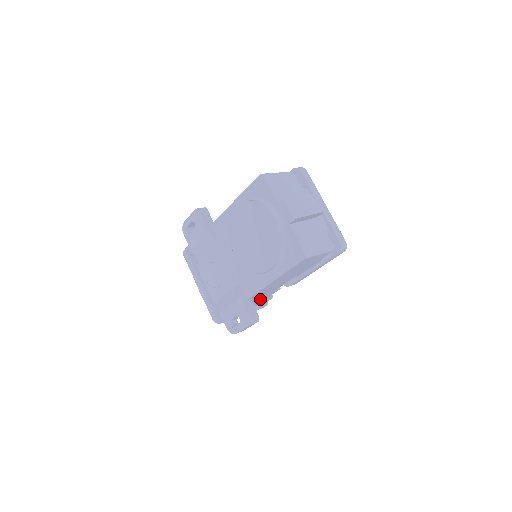
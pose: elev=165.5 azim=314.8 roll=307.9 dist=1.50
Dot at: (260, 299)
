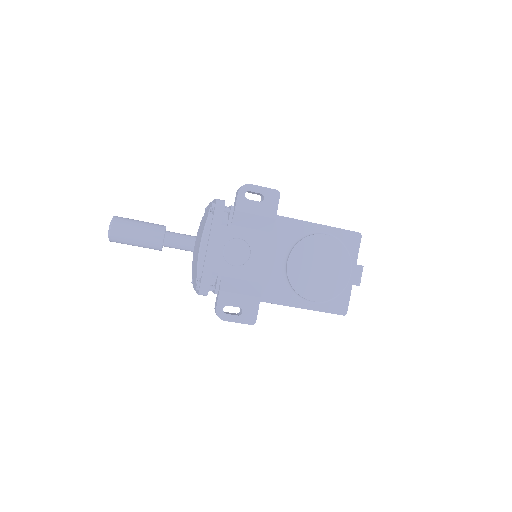
Dot at: occluded
